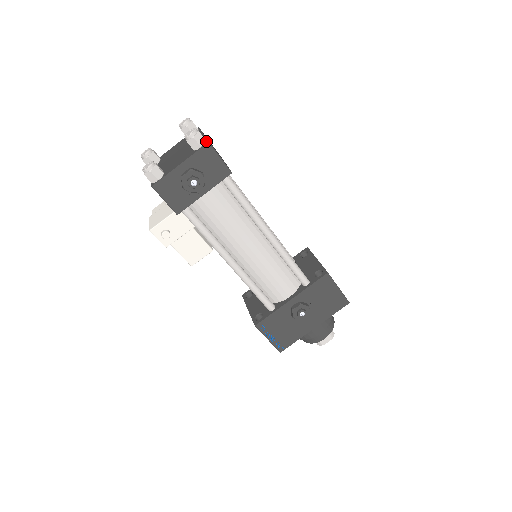
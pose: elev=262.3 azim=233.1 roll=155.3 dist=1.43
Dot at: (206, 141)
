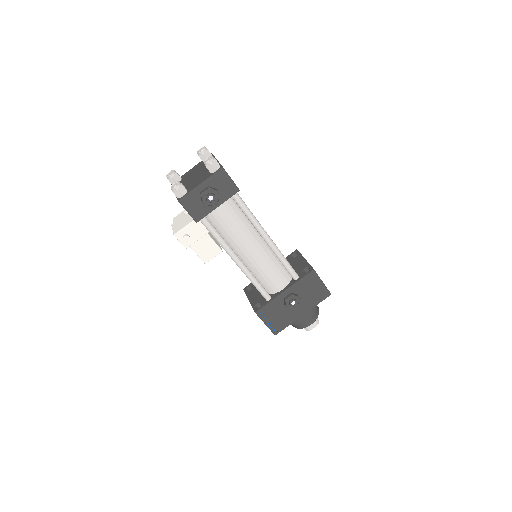
Dot at: (220, 166)
